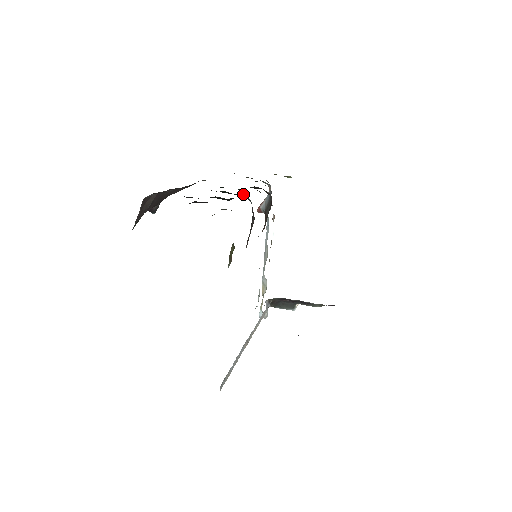
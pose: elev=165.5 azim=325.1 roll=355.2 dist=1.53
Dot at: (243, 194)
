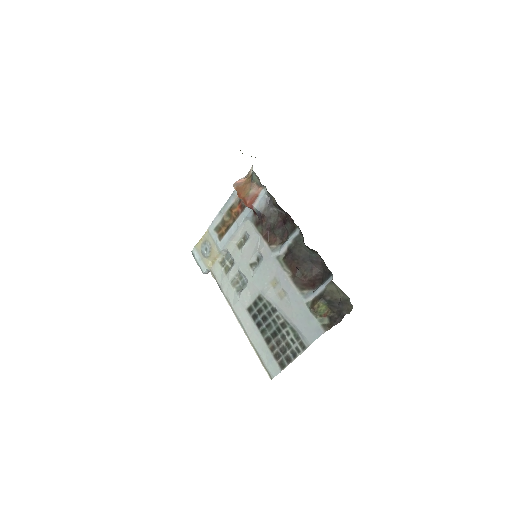
Dot at: (315, 251)
